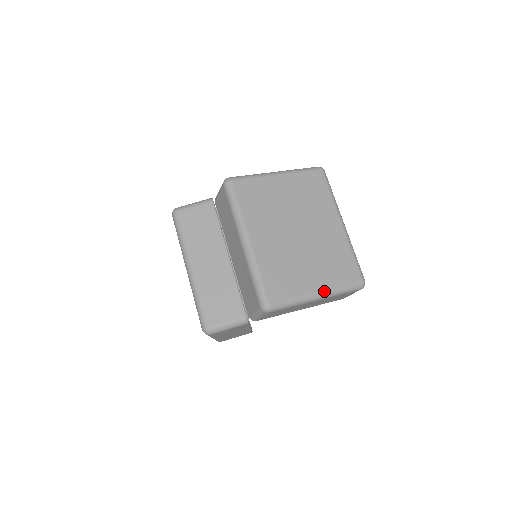
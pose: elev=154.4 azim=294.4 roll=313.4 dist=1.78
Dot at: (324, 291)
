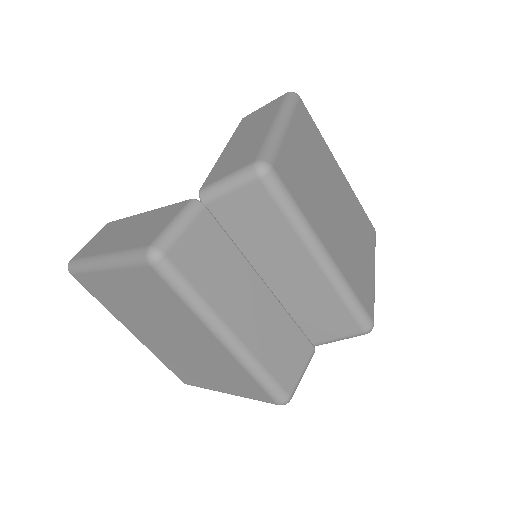
Dot at: occluded
